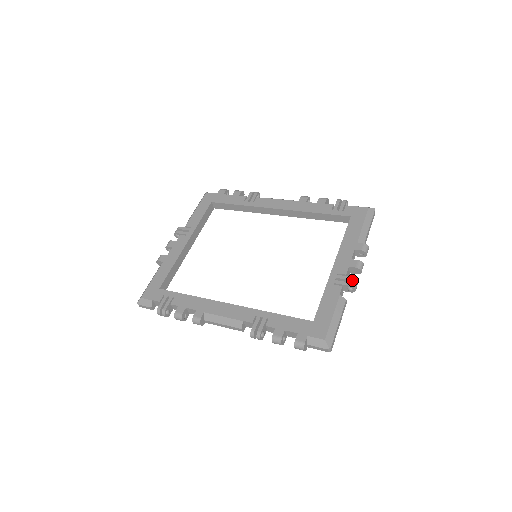
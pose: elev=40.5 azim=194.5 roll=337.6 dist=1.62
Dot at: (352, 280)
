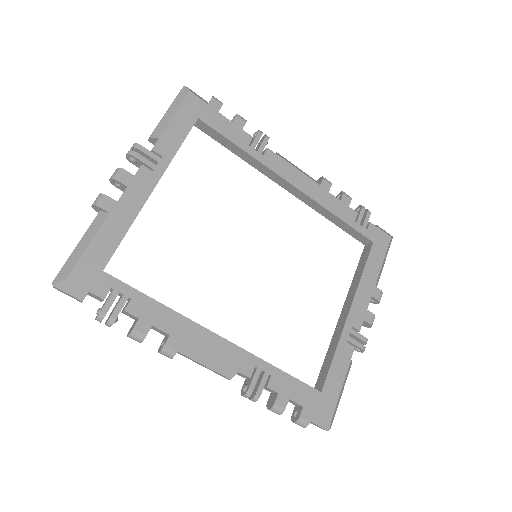
Dot at: (365, 342)
